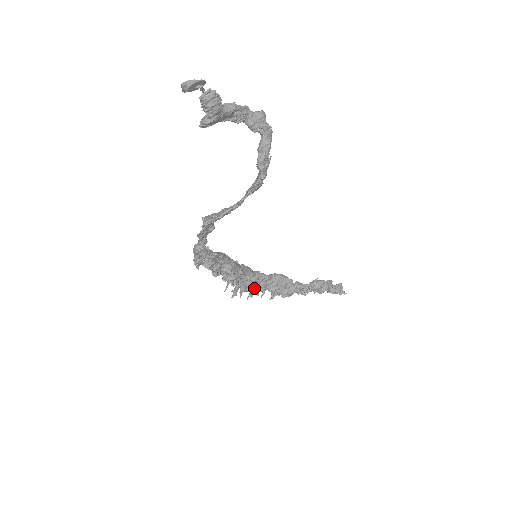
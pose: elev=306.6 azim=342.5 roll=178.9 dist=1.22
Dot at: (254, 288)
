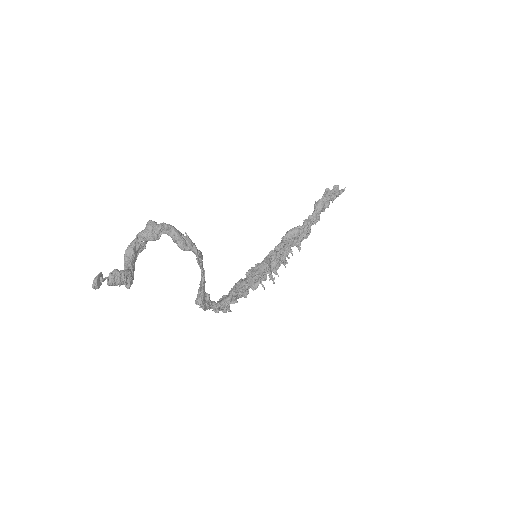
Dot at: (282, 258)
